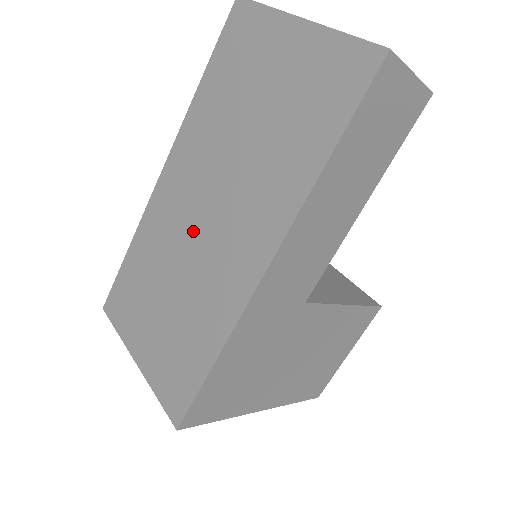
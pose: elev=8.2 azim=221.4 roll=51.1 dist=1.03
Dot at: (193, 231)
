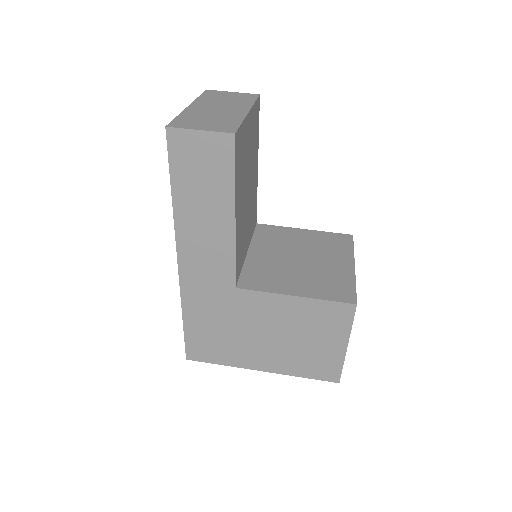
Dot at: occluded
